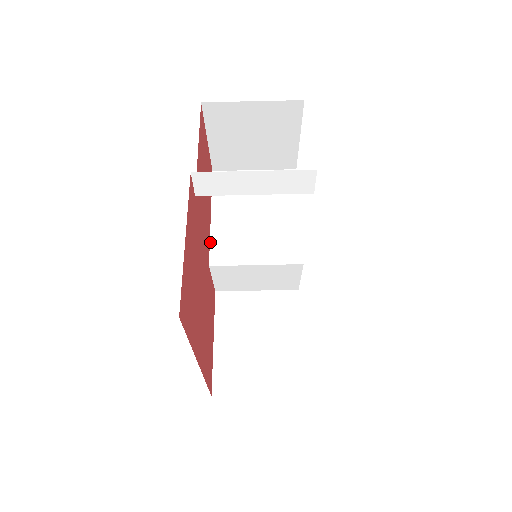
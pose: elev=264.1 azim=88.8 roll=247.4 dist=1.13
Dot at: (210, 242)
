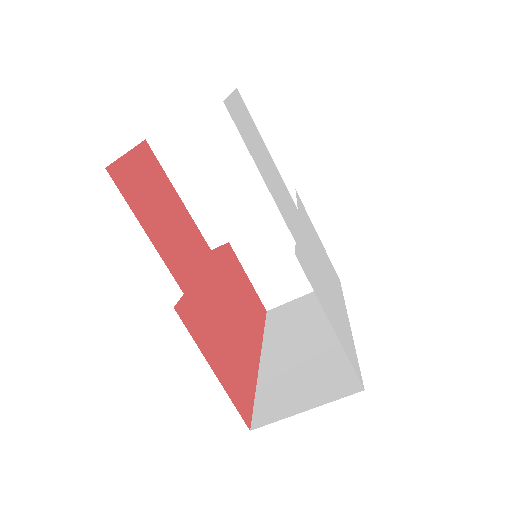
Dot at: (197, 227)
